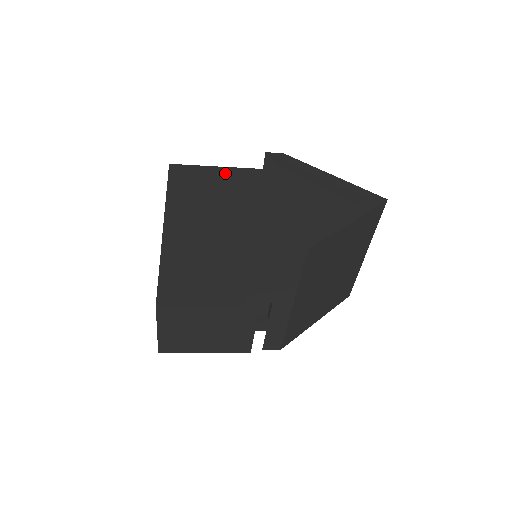
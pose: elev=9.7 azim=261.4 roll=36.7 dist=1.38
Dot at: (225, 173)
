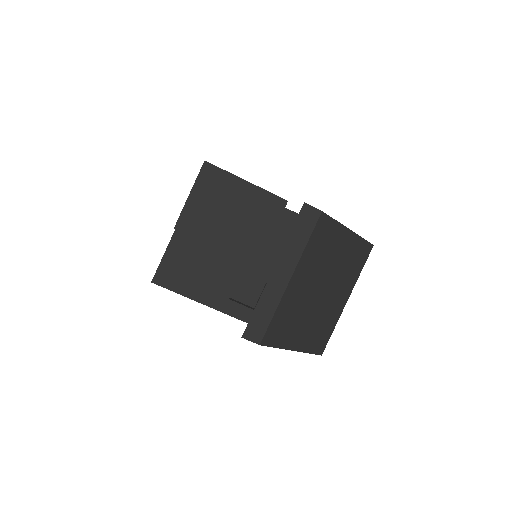
Dot at: occluded
